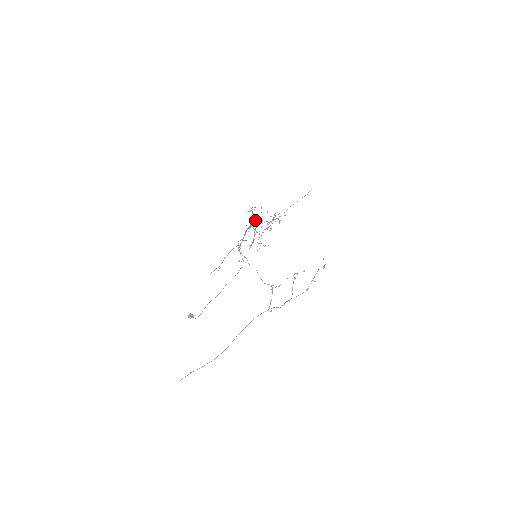
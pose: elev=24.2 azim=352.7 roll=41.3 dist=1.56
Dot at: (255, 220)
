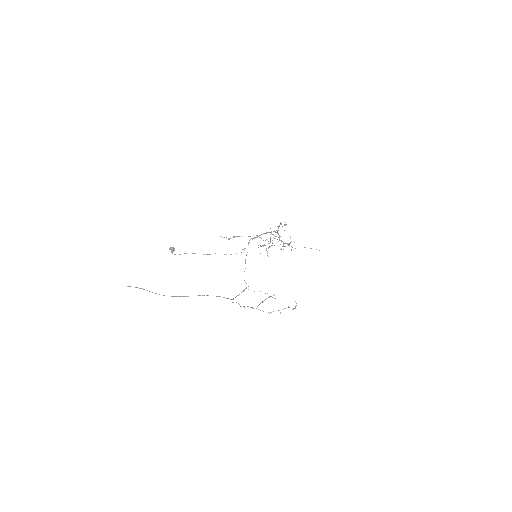
Dot at: occluded
